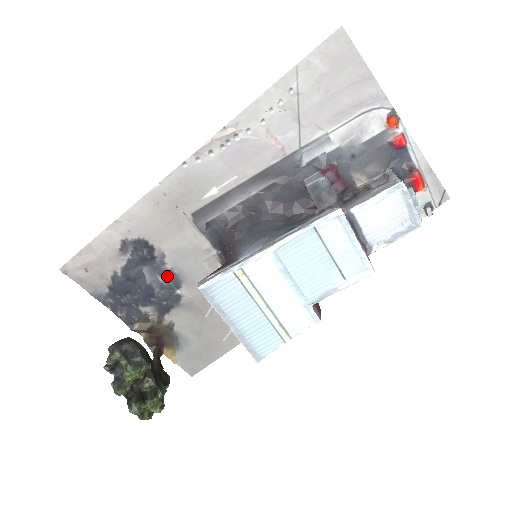
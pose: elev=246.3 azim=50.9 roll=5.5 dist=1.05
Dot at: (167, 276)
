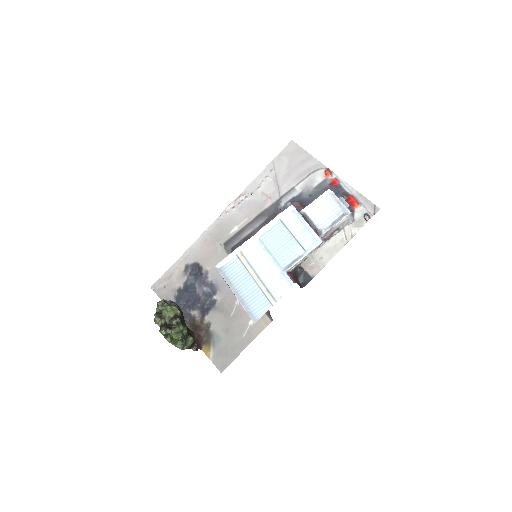
Dot at: (208, 286)
